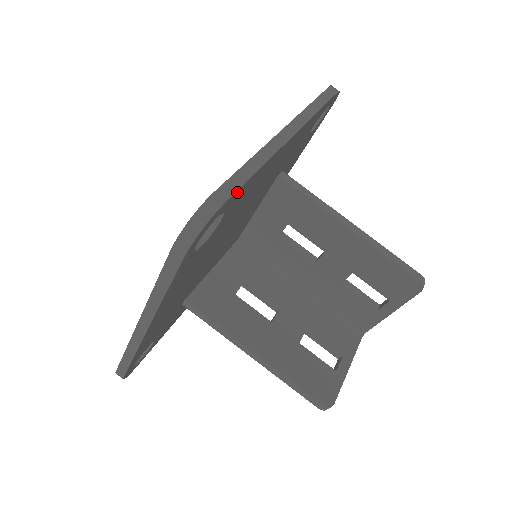
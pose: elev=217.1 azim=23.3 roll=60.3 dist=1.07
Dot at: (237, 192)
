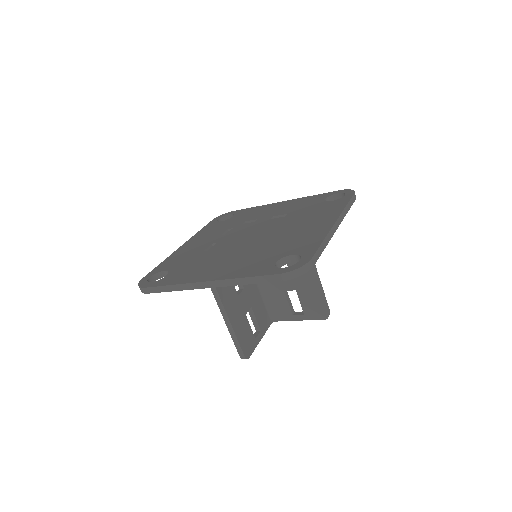
Dot at: (316, 258)
